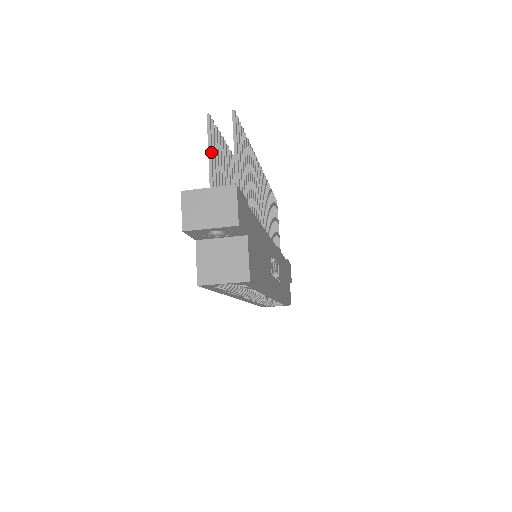
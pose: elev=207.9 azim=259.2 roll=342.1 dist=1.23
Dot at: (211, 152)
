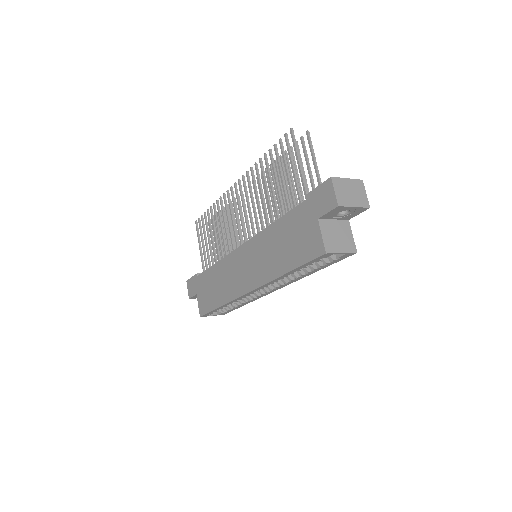
Dot at: (299, 157)
